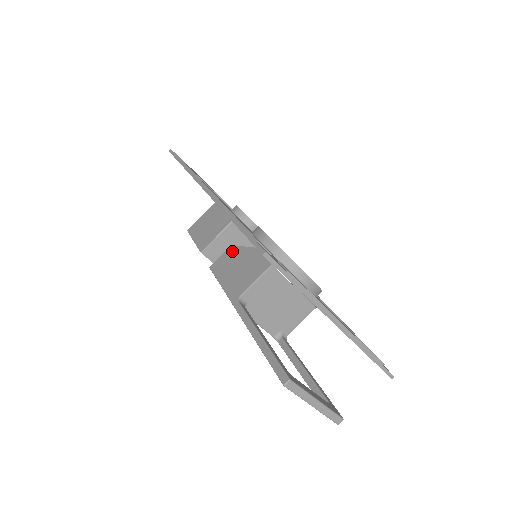
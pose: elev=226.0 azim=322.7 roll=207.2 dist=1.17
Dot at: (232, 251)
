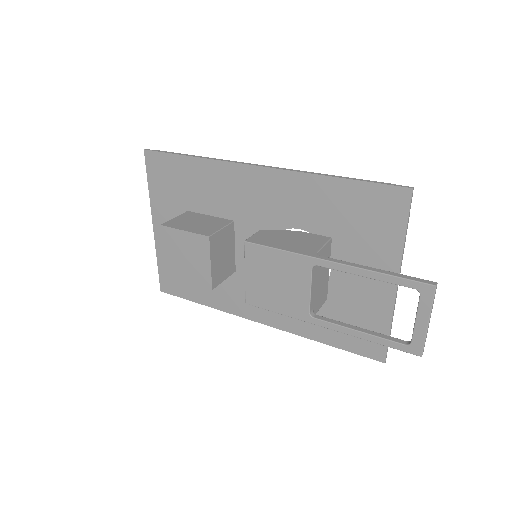
Dot at: (267, 232)
